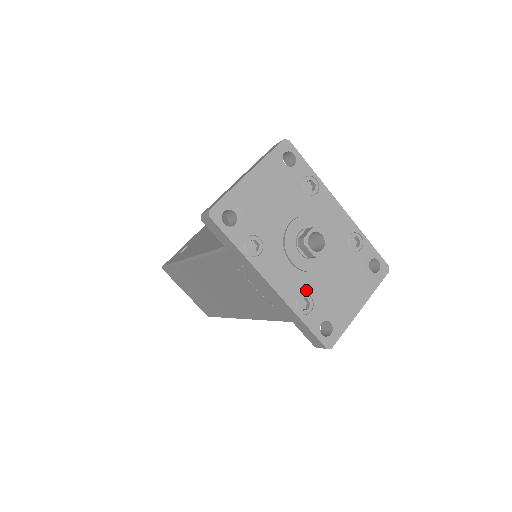
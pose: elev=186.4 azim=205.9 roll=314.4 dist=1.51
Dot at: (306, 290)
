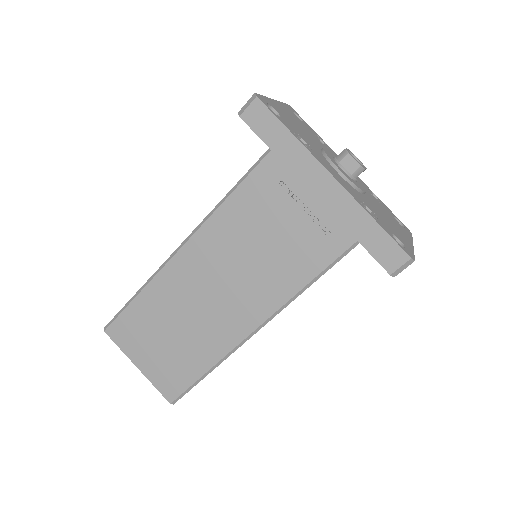
Dot at: (363, 201)
